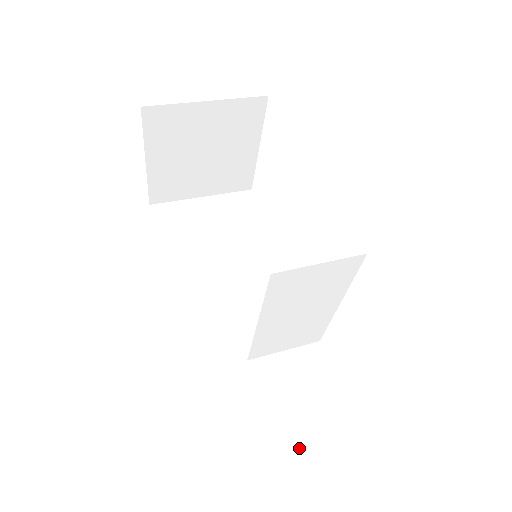
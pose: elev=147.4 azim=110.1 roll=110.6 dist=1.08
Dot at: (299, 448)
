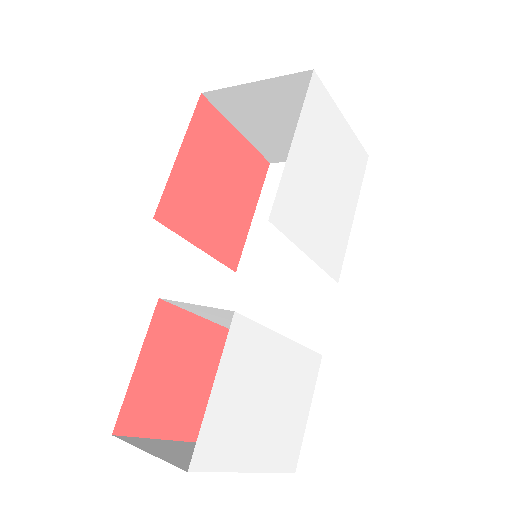
Dot at: occluded
